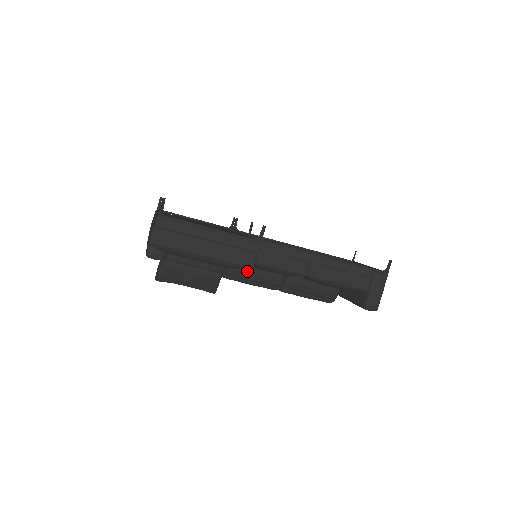
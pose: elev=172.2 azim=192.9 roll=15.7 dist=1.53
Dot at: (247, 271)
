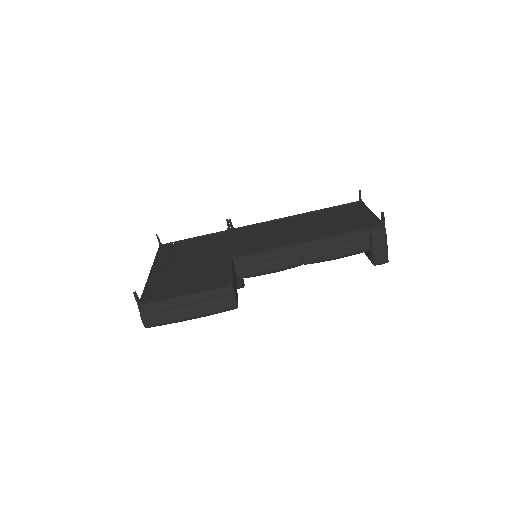
Dot at: occluded
